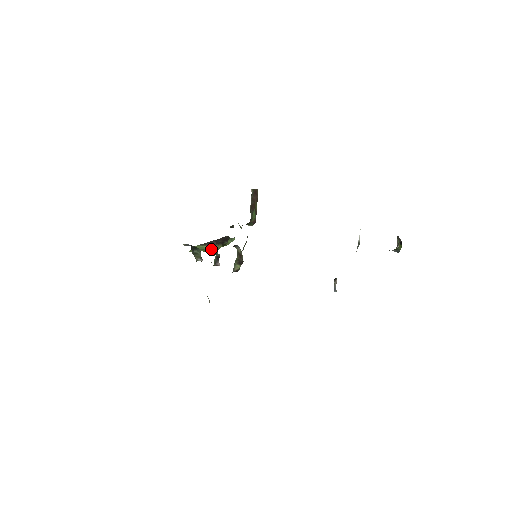
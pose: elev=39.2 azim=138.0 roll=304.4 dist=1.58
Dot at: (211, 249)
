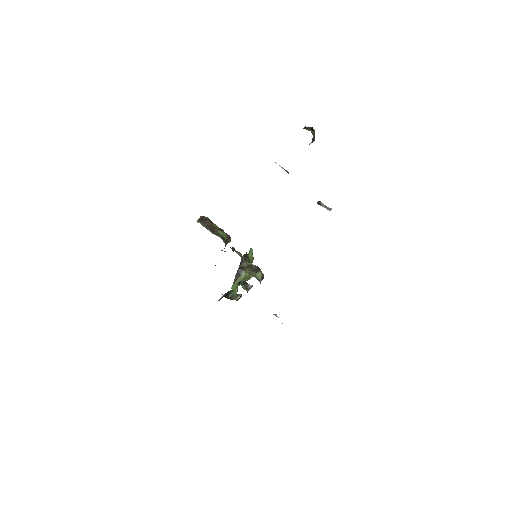
Dot at: (244, 277)
